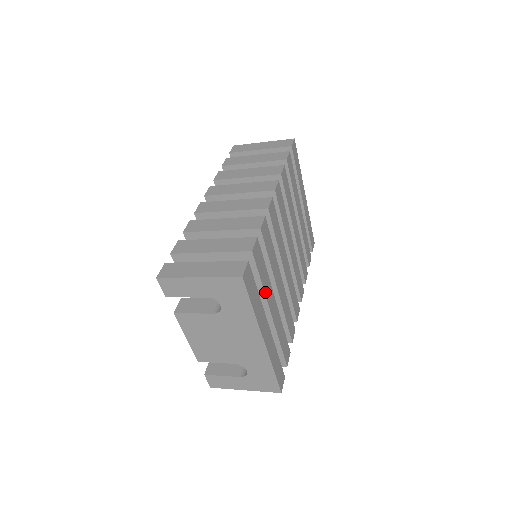
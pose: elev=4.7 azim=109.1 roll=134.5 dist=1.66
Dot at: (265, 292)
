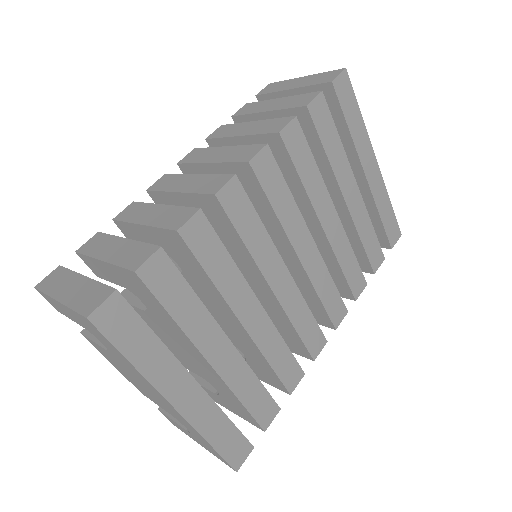
Dot at: (187, 331)
